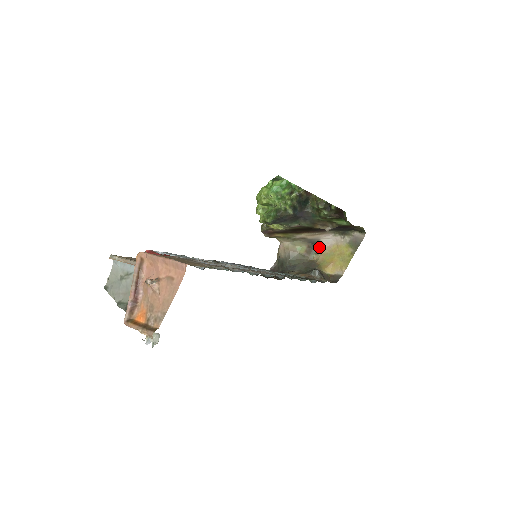
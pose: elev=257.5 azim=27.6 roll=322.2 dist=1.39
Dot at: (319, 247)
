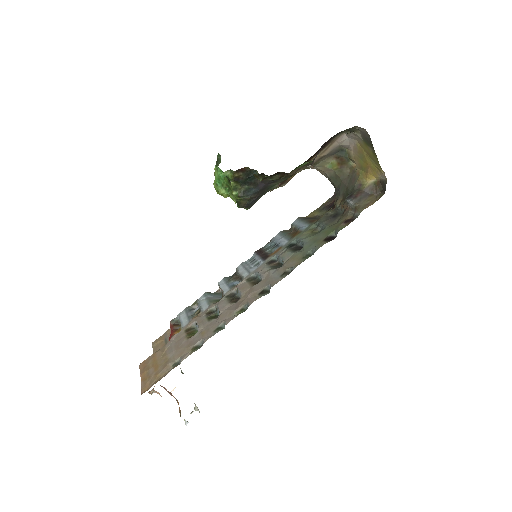
Dot at: (348, 150)
